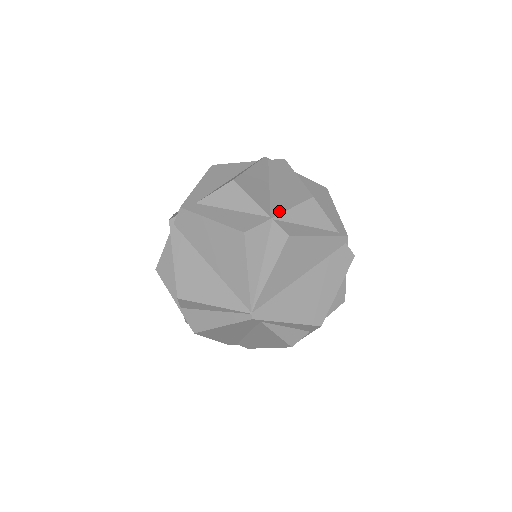
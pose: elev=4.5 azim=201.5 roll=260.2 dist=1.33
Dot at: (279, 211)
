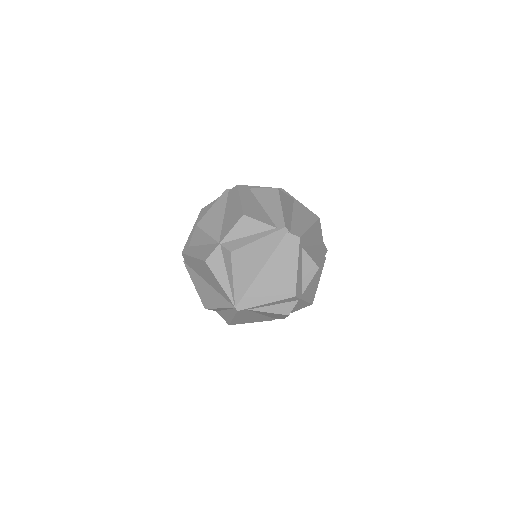
Dot at: (224, 236)
